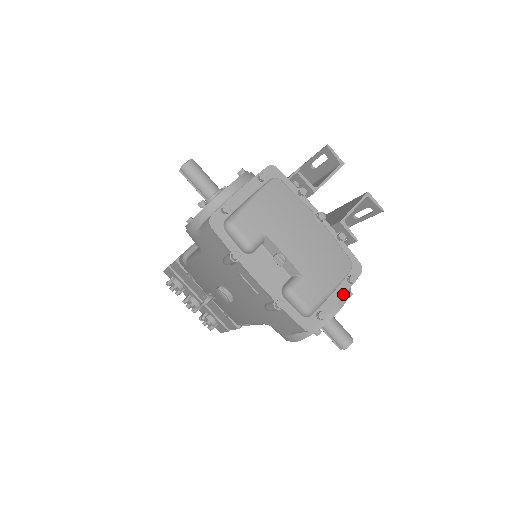
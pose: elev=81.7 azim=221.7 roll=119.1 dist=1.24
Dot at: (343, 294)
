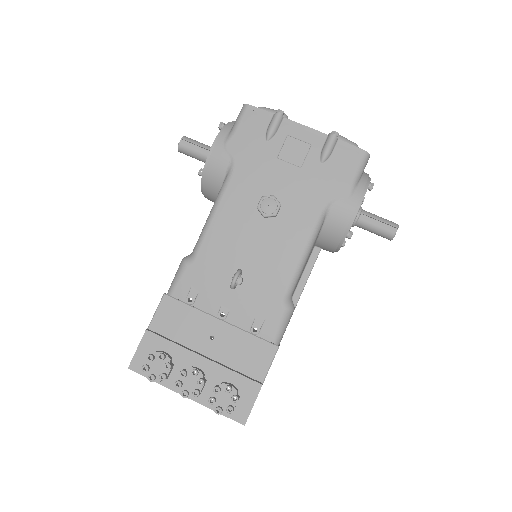
Dot at: occluded
